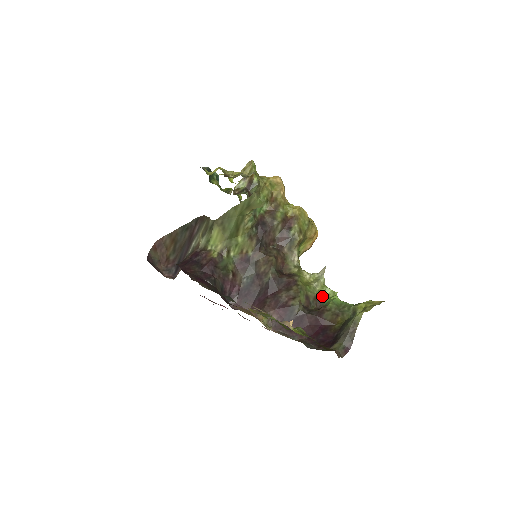
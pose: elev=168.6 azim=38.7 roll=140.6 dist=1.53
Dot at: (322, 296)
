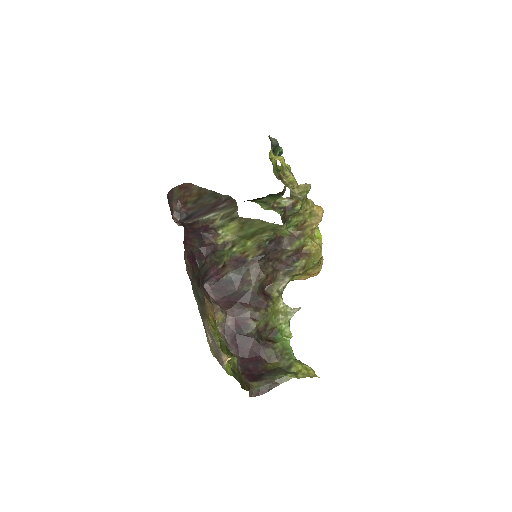
Dot at: (279, 330)
